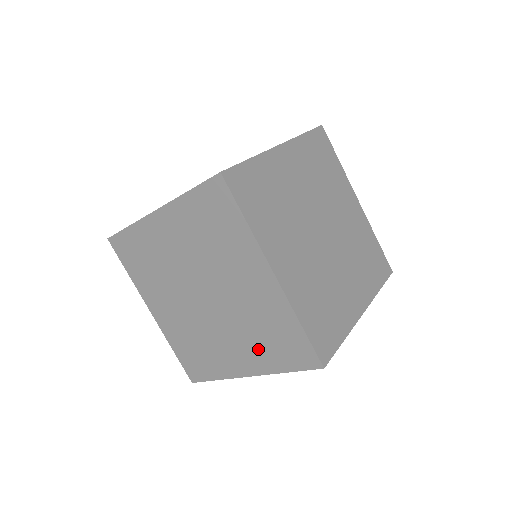
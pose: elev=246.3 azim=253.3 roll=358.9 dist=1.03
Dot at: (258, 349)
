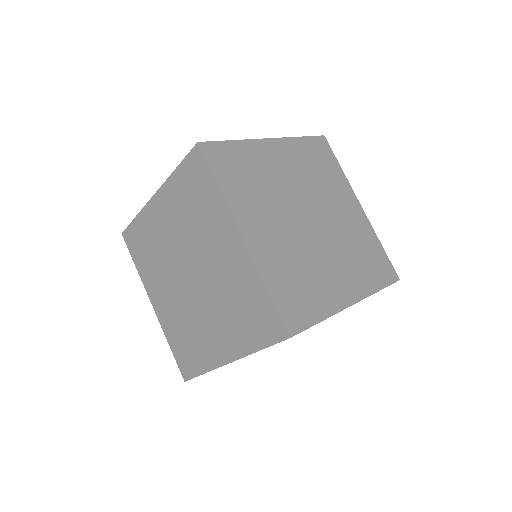
Dot at: (235, 327)
